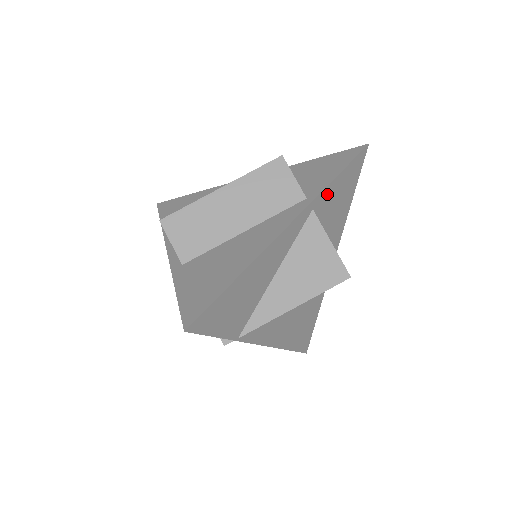
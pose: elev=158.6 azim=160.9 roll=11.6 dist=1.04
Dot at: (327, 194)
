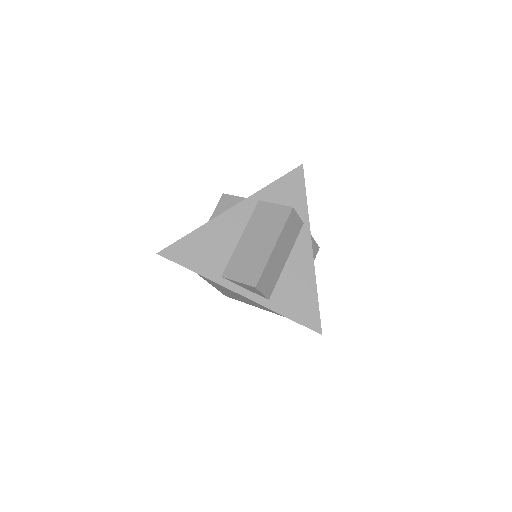
Dot at: occluded
